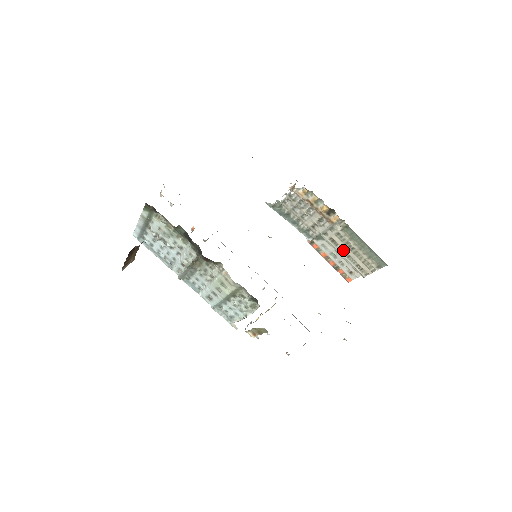
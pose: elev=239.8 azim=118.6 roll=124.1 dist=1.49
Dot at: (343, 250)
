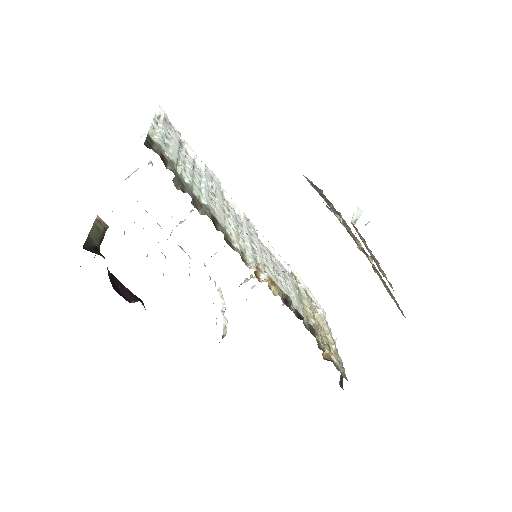
Dot at: occluded
